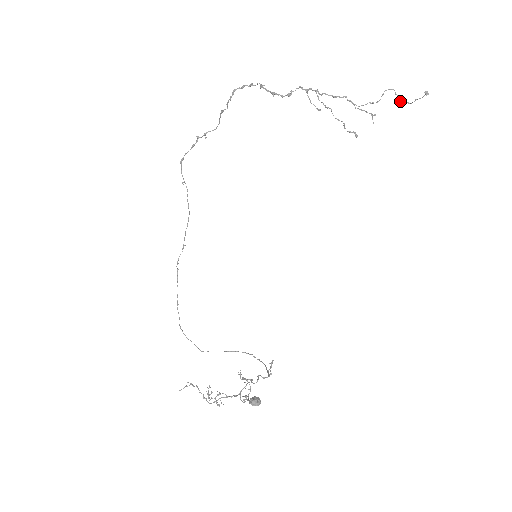
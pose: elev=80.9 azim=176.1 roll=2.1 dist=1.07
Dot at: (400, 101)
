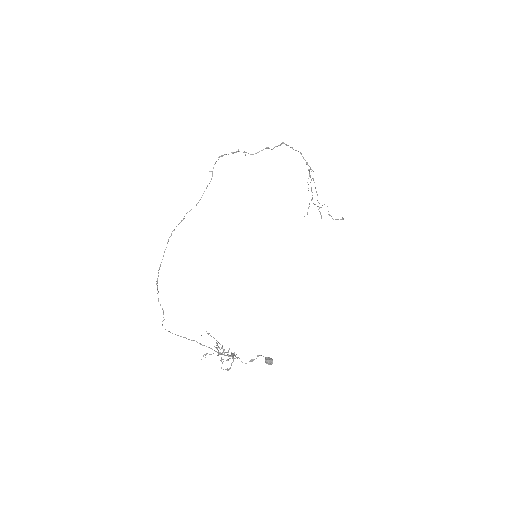
Dot at: occluded
